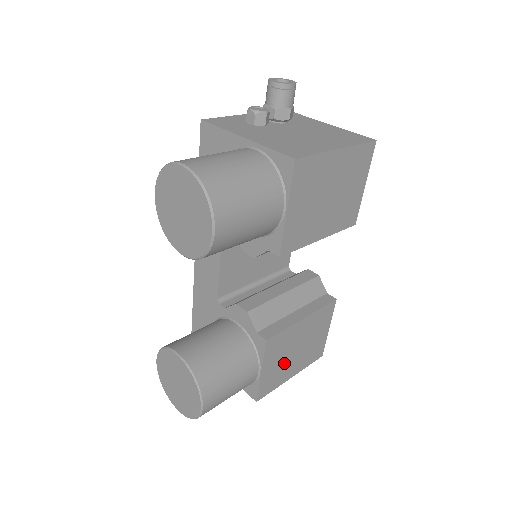
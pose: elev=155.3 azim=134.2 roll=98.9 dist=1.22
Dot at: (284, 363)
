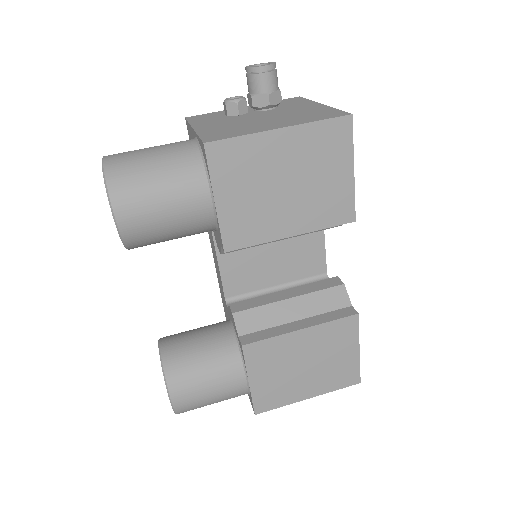
Dot at: (287, 378)
